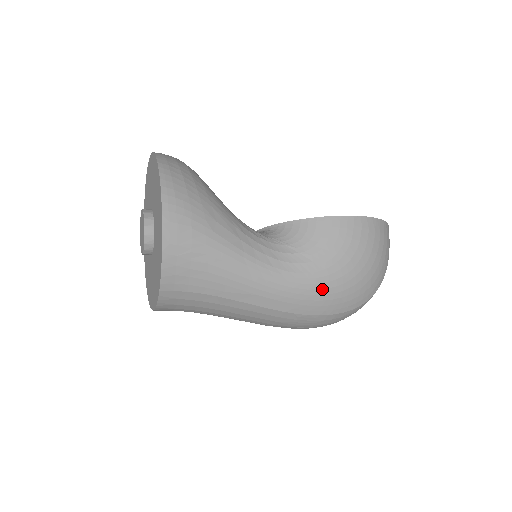
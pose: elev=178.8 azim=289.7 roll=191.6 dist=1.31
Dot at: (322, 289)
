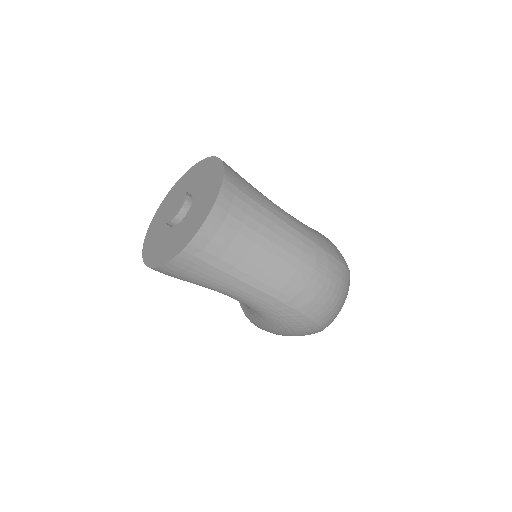
Dot at: (320, 235)
